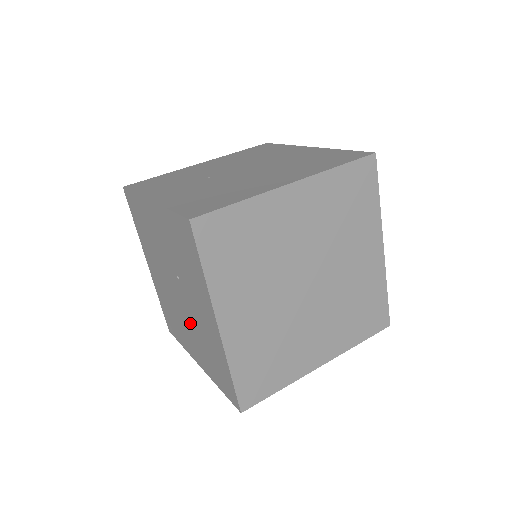
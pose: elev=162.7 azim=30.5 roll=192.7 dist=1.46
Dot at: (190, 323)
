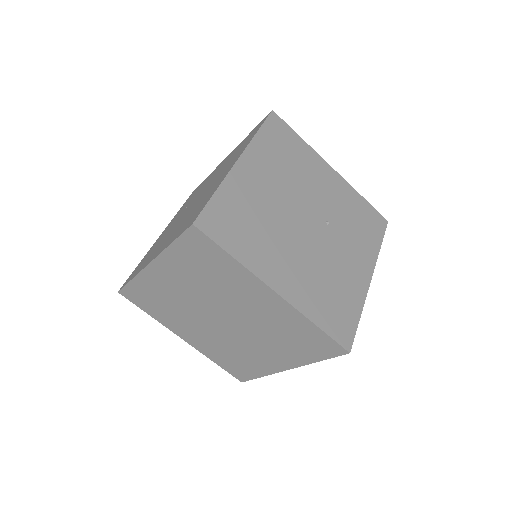
Dot at: occluded
